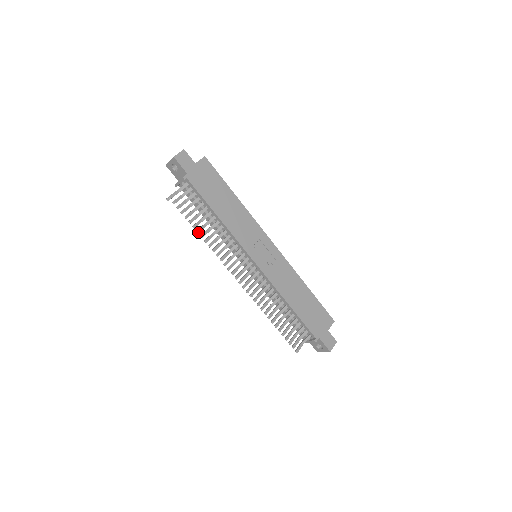
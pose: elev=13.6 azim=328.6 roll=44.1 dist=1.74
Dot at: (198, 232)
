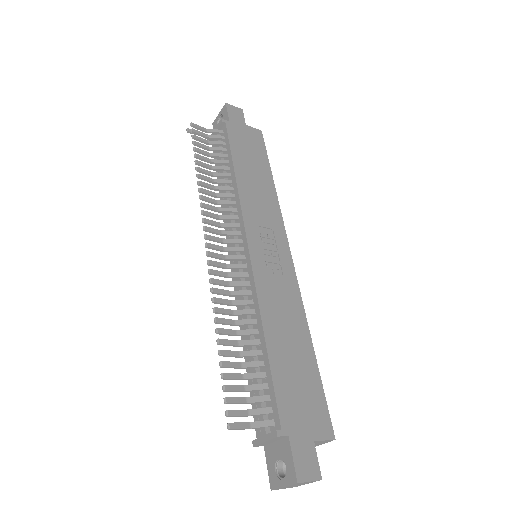
Dot at: (197, 169)
